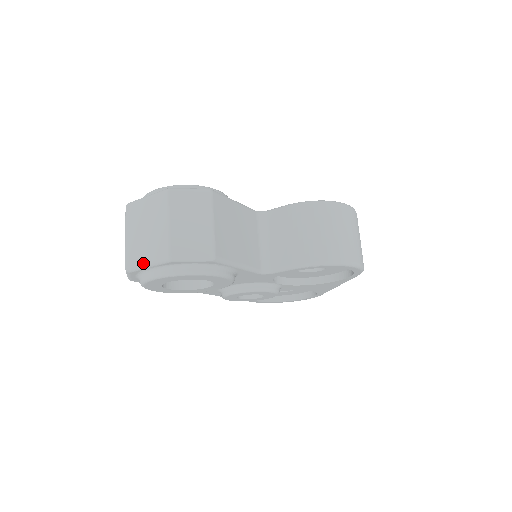
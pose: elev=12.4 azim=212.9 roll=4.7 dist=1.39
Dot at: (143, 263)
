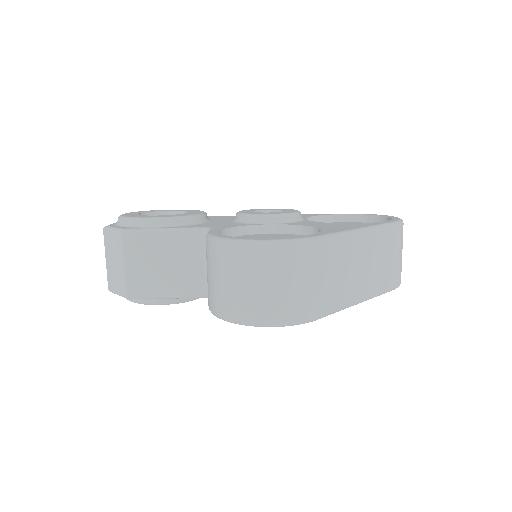
Dot at: occluded
